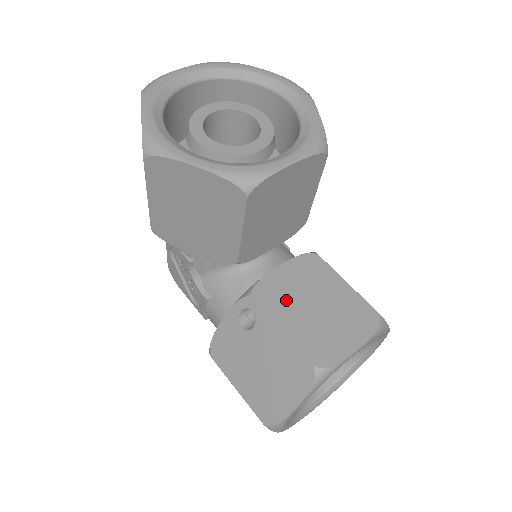
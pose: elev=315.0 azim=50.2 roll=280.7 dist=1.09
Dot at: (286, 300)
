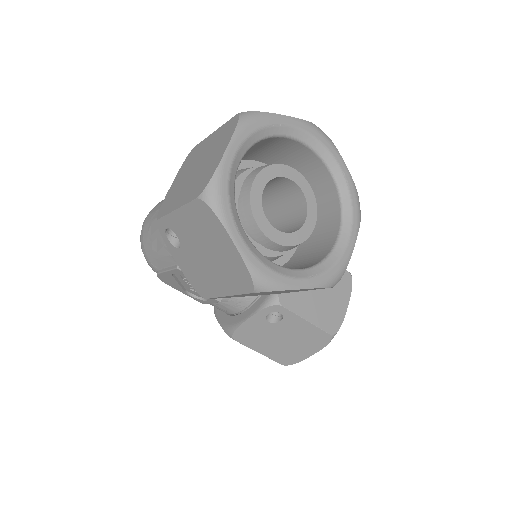
Dot at: (301, 295)
